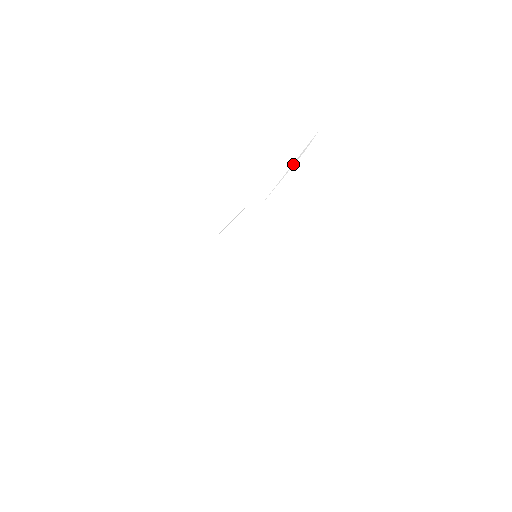
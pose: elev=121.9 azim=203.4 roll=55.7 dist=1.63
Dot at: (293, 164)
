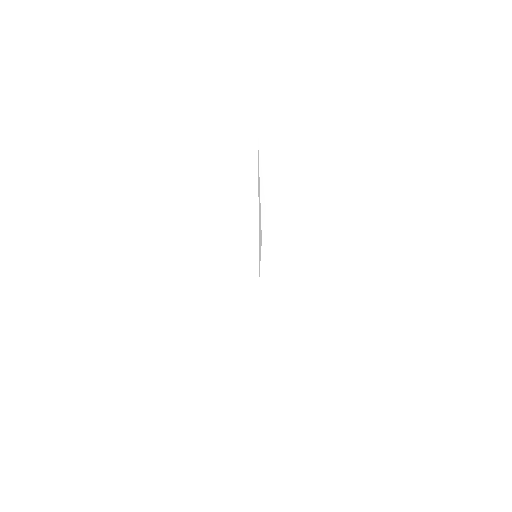
Dot at: occluded
